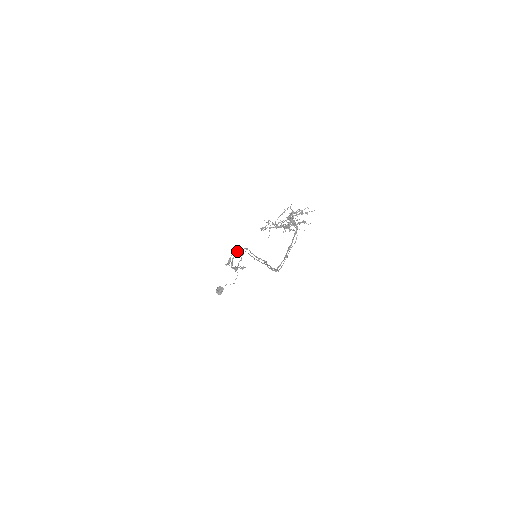
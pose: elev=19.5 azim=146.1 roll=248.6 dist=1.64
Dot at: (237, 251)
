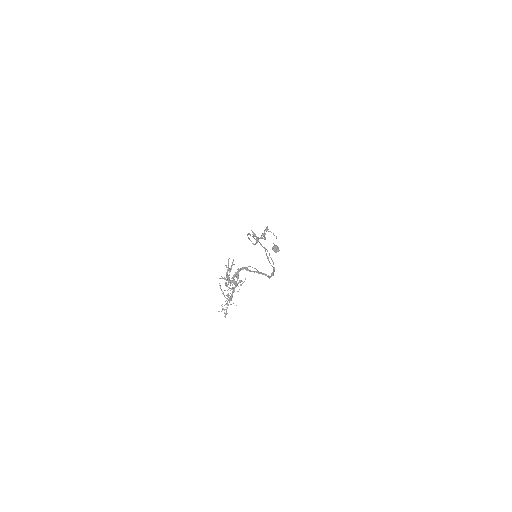
Dot at: occluded
